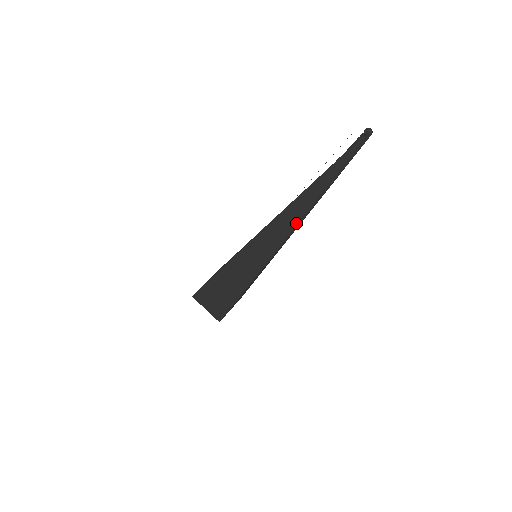
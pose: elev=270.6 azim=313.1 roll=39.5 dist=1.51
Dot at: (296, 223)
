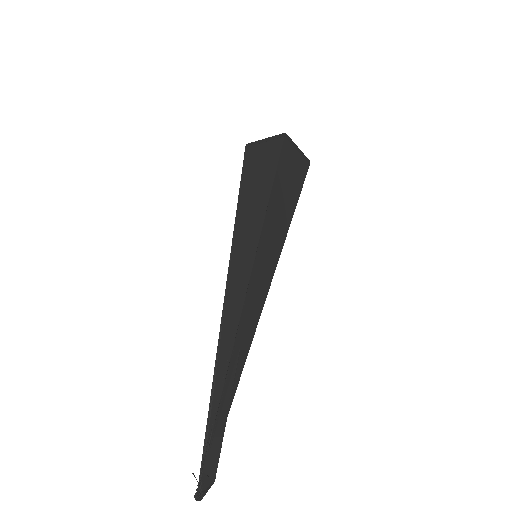
Dot at: occluded
